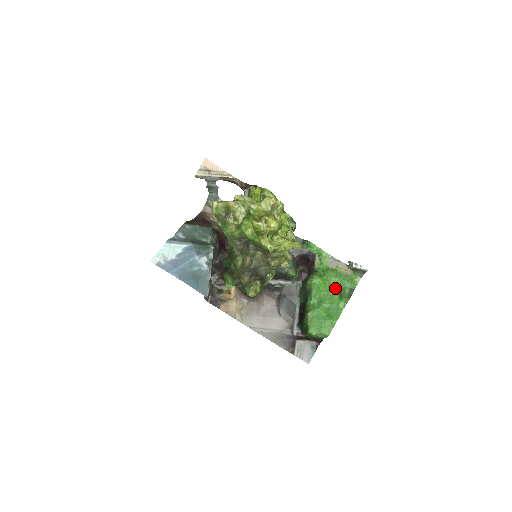
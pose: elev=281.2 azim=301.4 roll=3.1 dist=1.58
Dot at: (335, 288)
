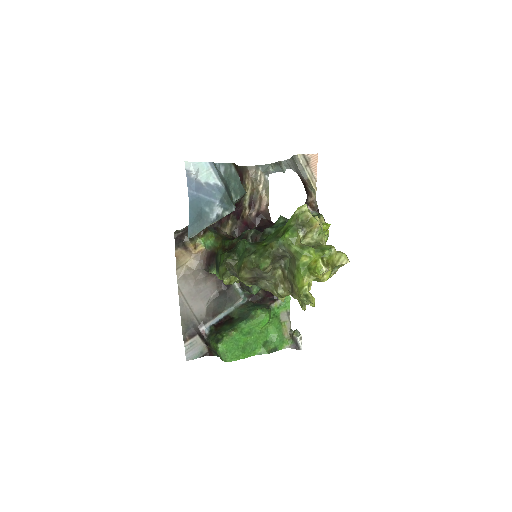
Dot at: (267, 335)
